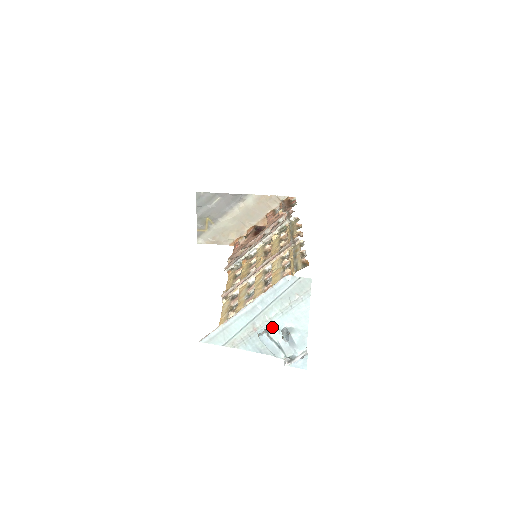
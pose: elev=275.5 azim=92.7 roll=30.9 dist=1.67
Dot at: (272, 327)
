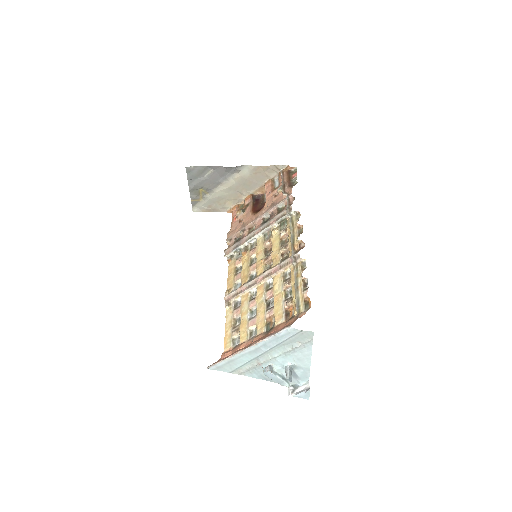
Dot at: (276, 363)
